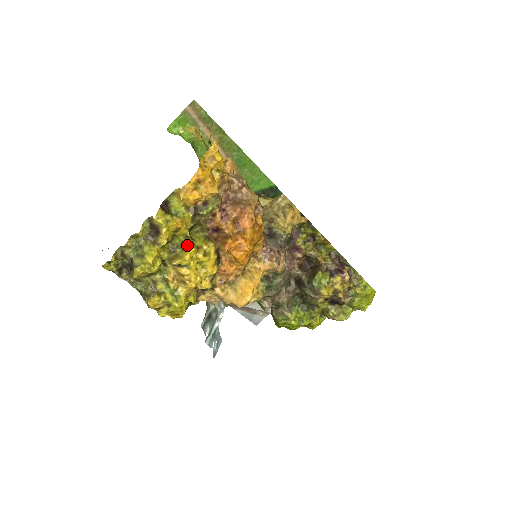
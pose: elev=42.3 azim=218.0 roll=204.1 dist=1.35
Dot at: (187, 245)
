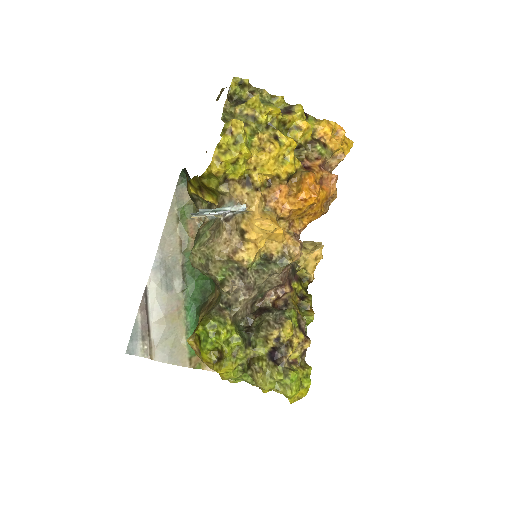
Dot at: occluded
